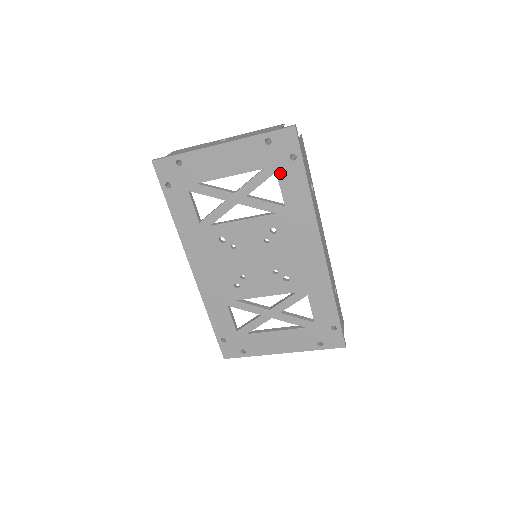
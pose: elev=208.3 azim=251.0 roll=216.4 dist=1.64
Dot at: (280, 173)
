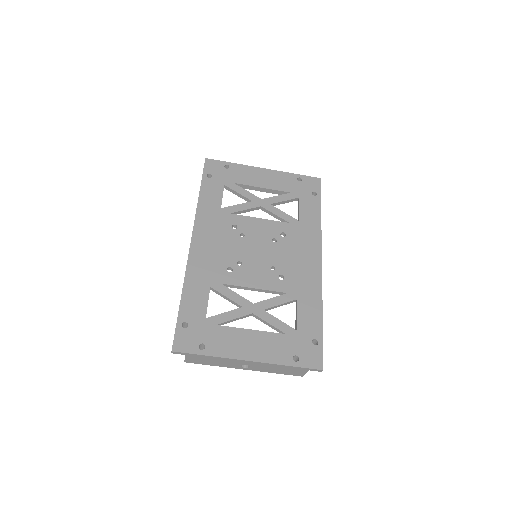
Dot at: (302, 199)
